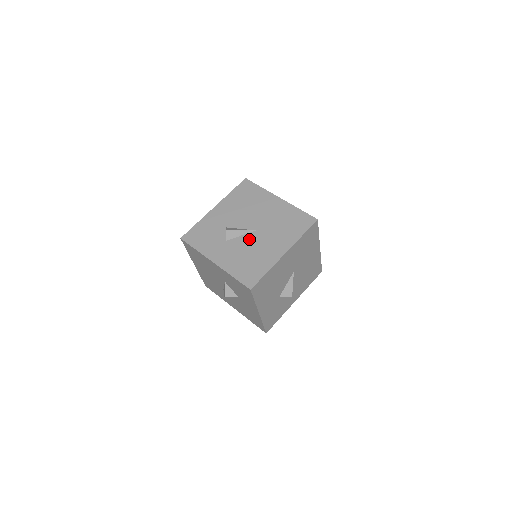
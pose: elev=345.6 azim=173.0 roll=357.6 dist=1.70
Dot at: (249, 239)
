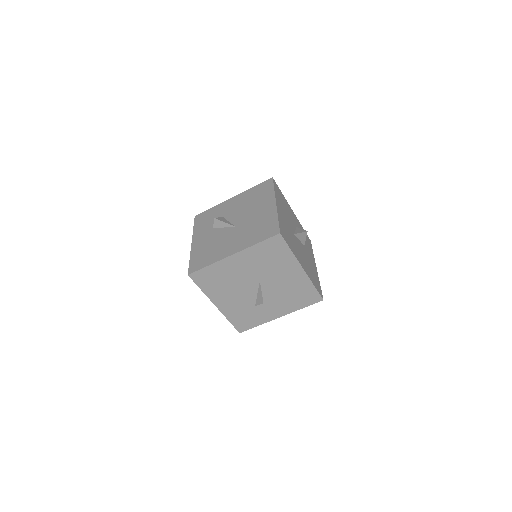
Dot at: (225, 232)
